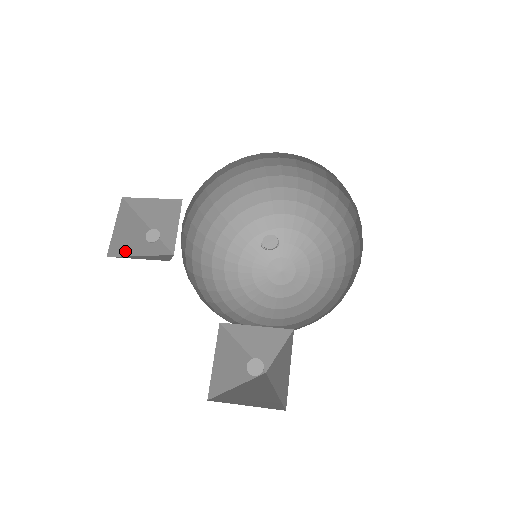
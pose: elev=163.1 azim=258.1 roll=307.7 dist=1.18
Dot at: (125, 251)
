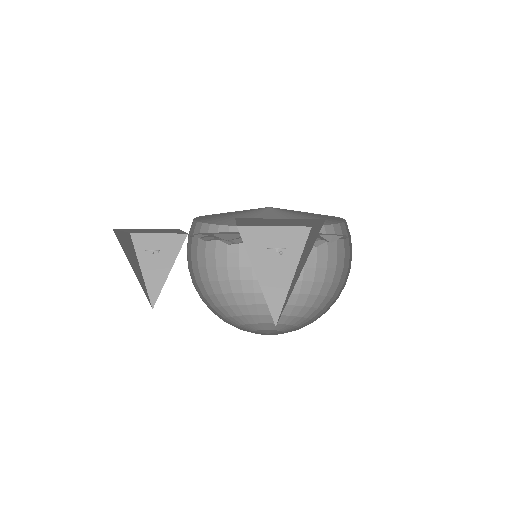
Dot at: (123, 248)
